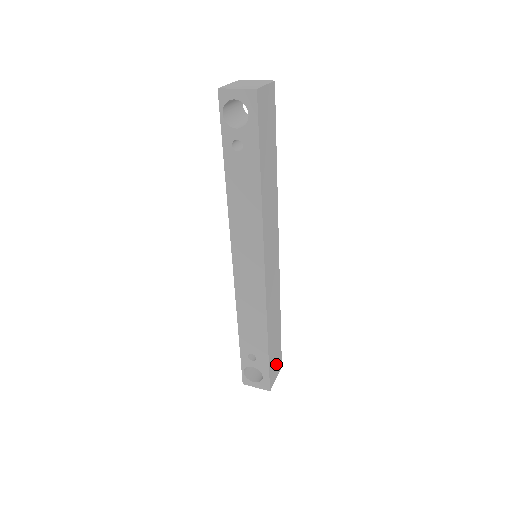
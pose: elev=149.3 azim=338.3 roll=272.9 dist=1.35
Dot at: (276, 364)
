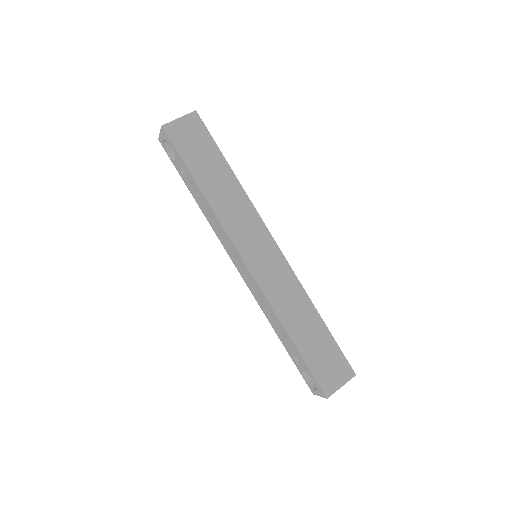
Dot at: (334, 369)
